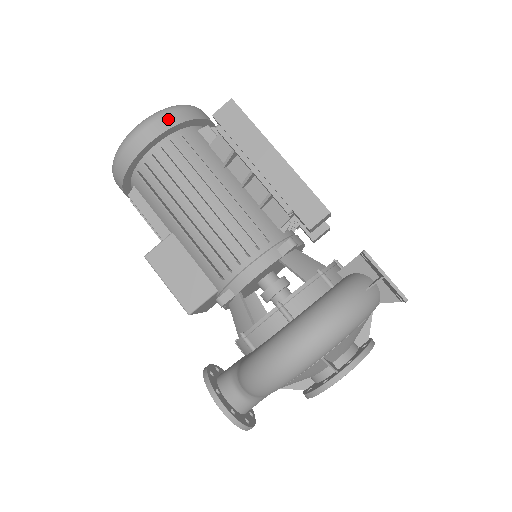
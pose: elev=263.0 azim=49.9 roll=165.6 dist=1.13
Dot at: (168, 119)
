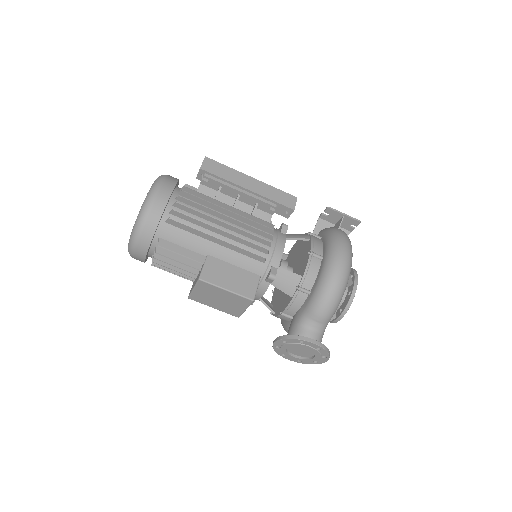
Dot at: (170, 180)
